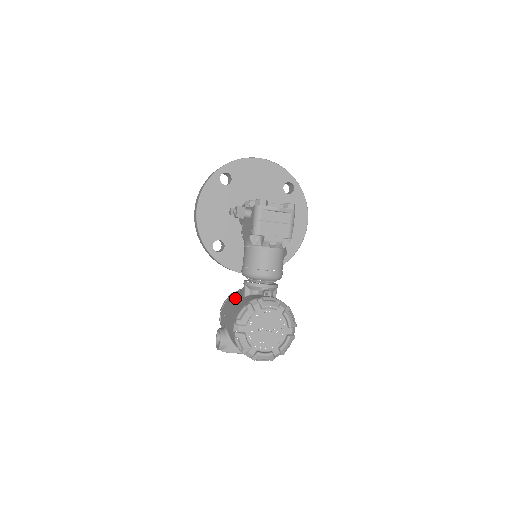
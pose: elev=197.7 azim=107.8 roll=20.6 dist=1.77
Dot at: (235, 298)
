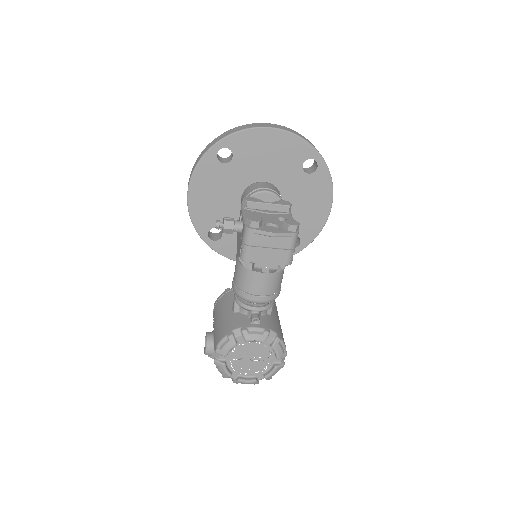
Dot at: (226, 305)
